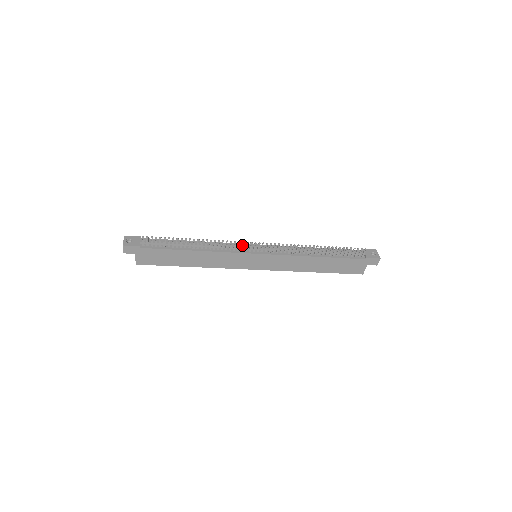
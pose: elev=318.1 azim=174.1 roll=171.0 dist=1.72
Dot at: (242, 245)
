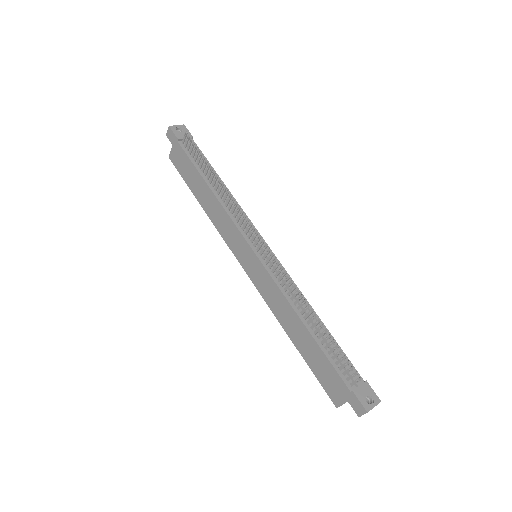
Dot at: (248, 226)
